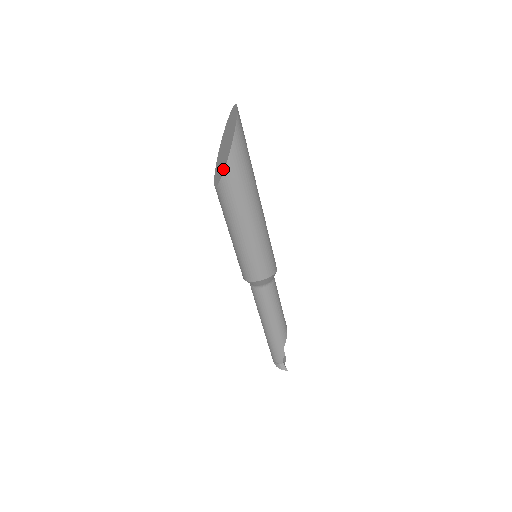
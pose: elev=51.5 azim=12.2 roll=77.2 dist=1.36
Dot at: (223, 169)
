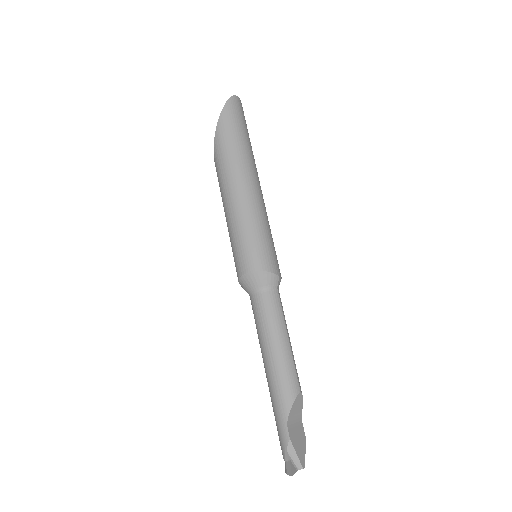
Dot at: (215, 144)
